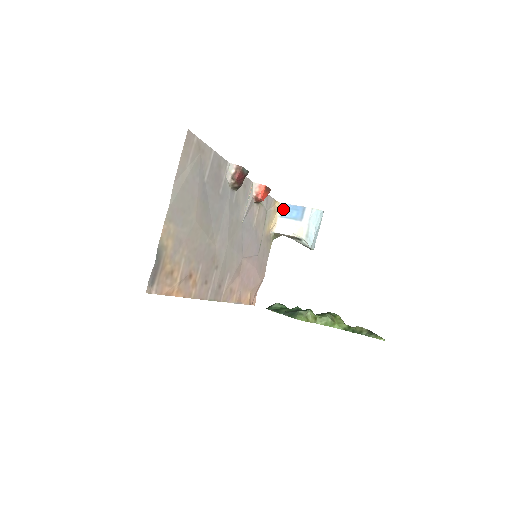
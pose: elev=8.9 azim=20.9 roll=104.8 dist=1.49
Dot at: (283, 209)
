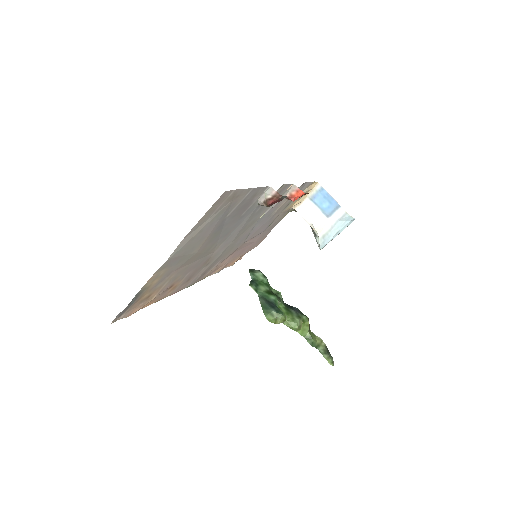
Dot at: (317, 192)
